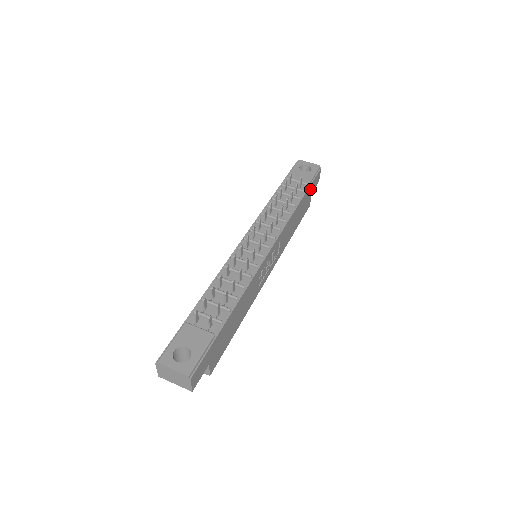
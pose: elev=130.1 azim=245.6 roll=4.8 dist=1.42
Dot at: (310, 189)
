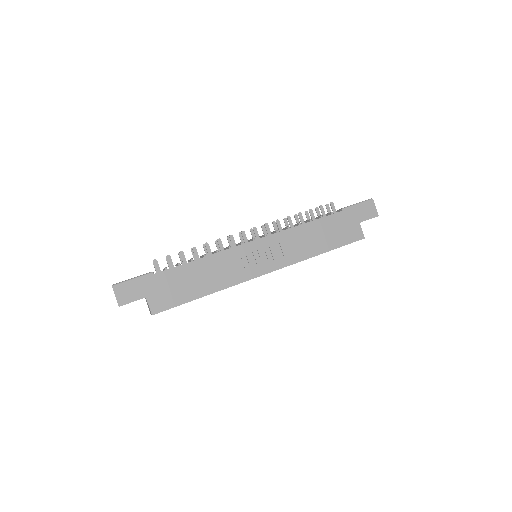
Dot at: (349, 215)
